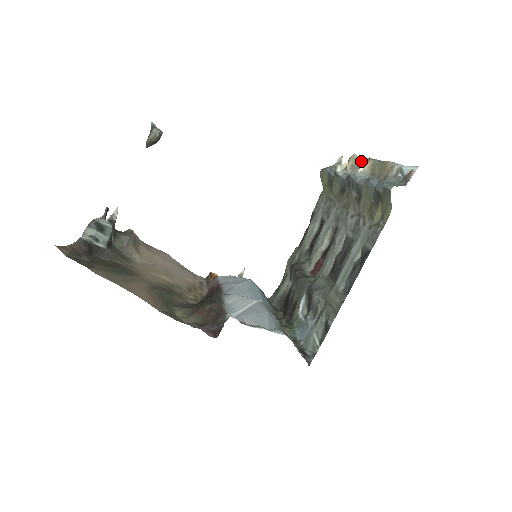
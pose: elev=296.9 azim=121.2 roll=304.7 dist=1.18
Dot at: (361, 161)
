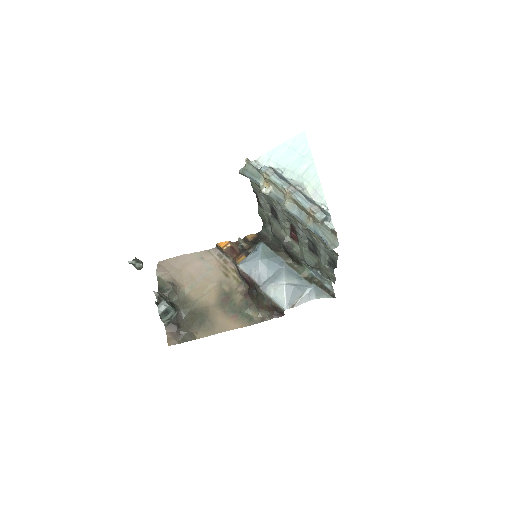
Dot at: (278, 187)
